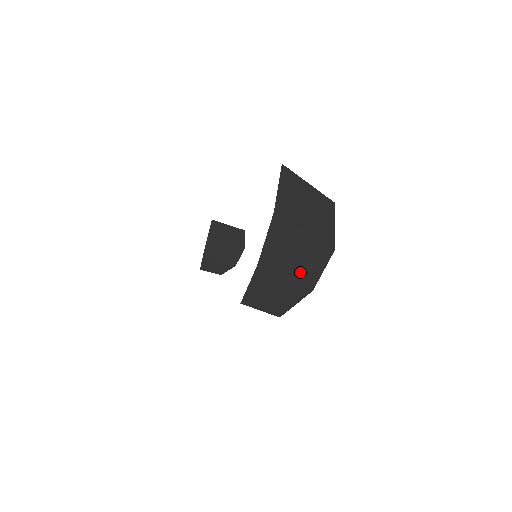
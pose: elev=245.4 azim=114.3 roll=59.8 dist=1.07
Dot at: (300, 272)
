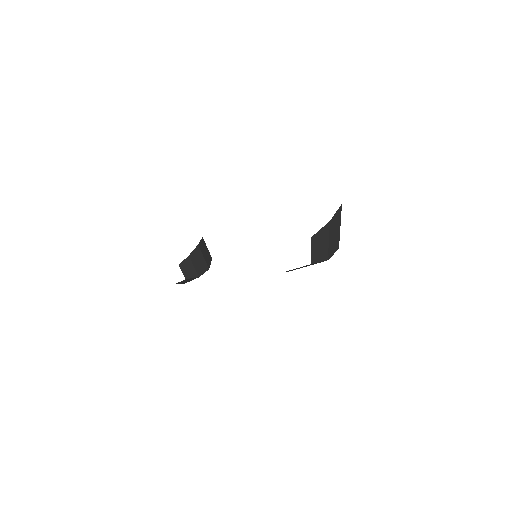
Dot at: (331, 244)
